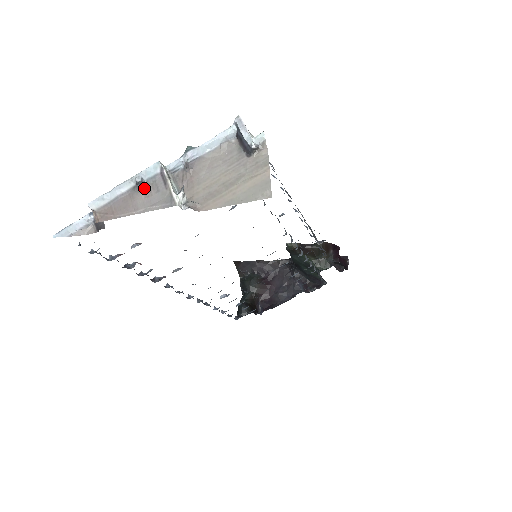
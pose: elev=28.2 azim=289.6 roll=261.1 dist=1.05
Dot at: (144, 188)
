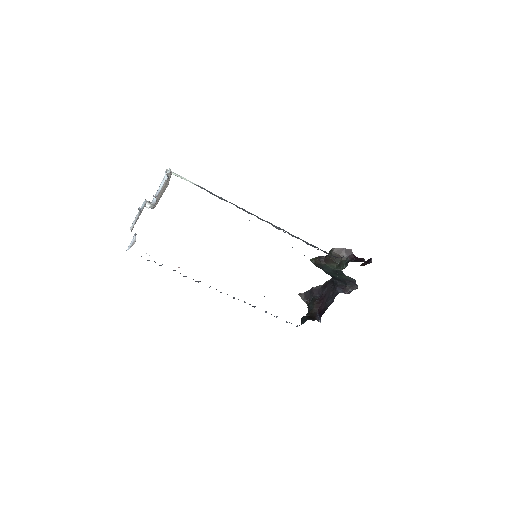
Dot at: (141, 211)
